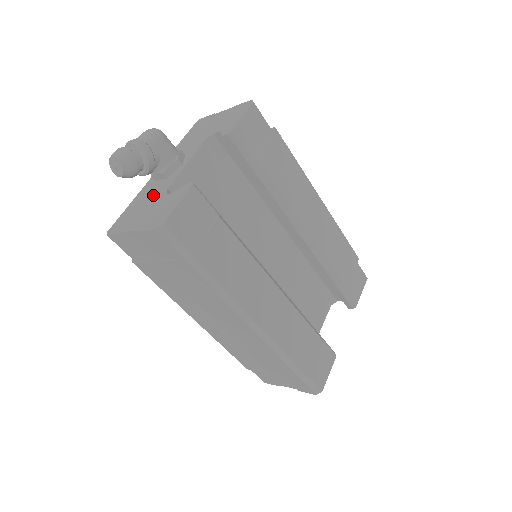
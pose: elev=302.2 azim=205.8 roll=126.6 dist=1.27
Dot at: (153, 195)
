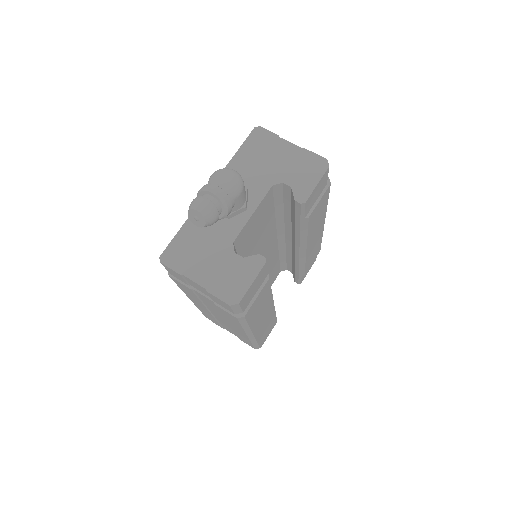
Dot at: (215, 238)
